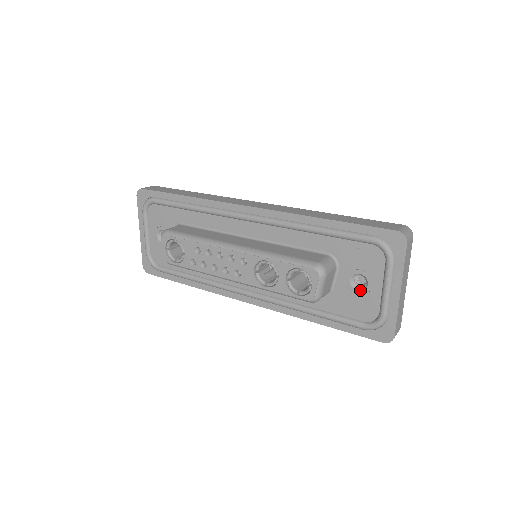
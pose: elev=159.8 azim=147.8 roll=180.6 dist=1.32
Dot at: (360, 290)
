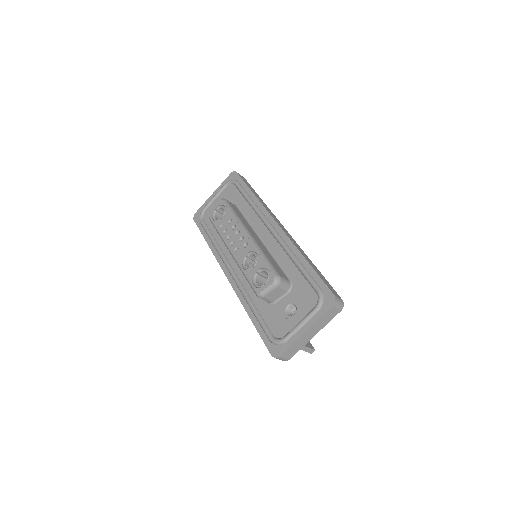
Dot at: (288, 314)
